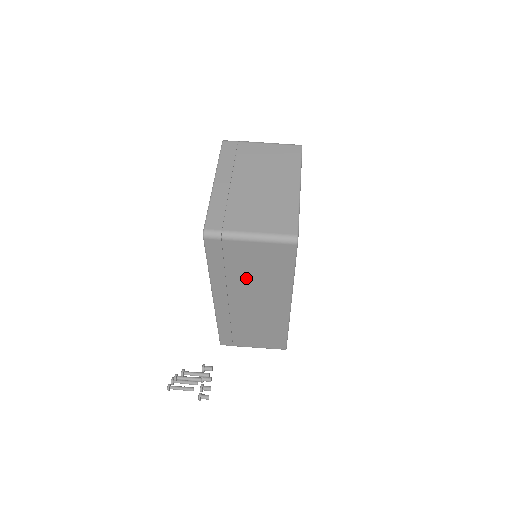
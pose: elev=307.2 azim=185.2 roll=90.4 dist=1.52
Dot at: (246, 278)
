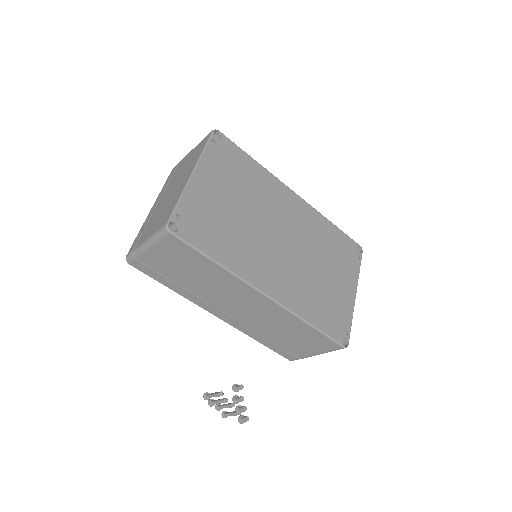
Dot at: (197, 284)
